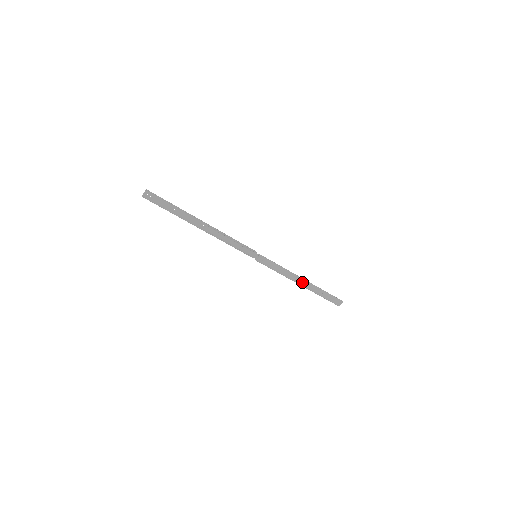
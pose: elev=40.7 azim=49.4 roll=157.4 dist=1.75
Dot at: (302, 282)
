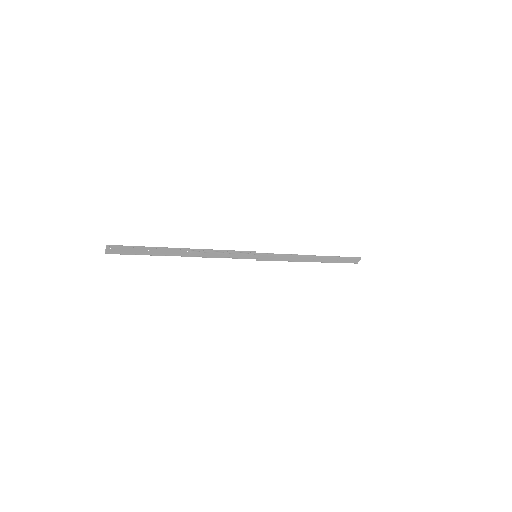
Dot at: (313, 259)
